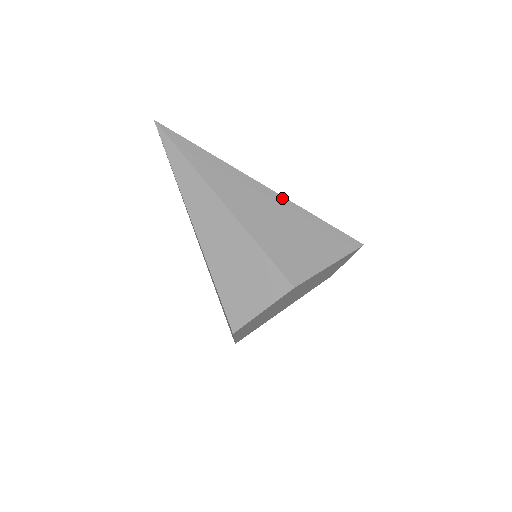
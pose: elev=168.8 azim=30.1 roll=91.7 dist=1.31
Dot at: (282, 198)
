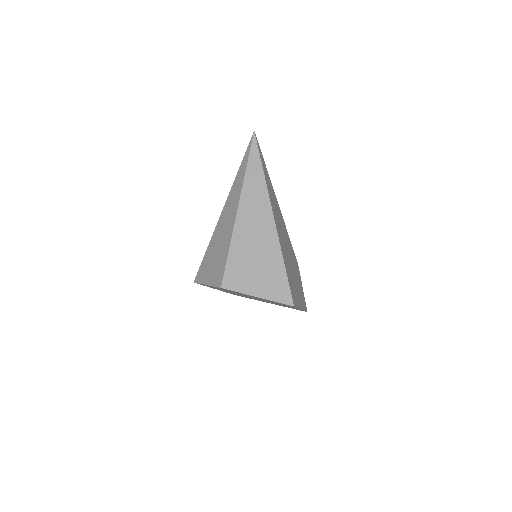
Dot at: (276, 236)
